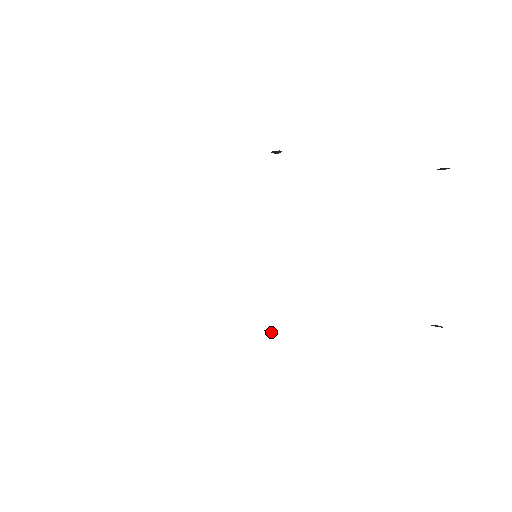
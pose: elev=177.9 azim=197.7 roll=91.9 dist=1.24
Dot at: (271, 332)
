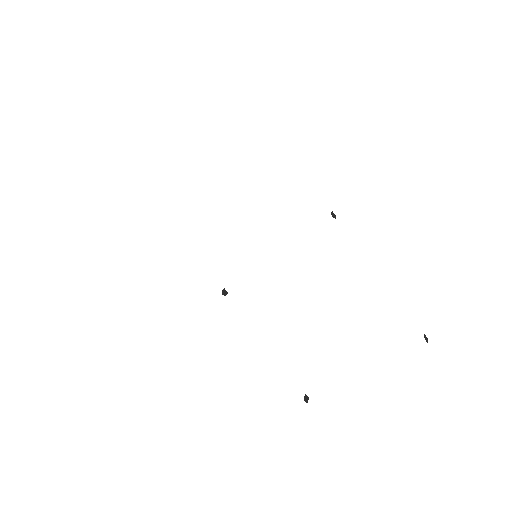
Dot at: (223, 293)
